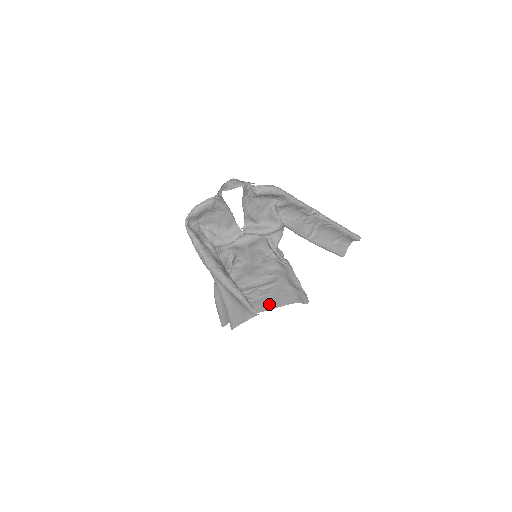
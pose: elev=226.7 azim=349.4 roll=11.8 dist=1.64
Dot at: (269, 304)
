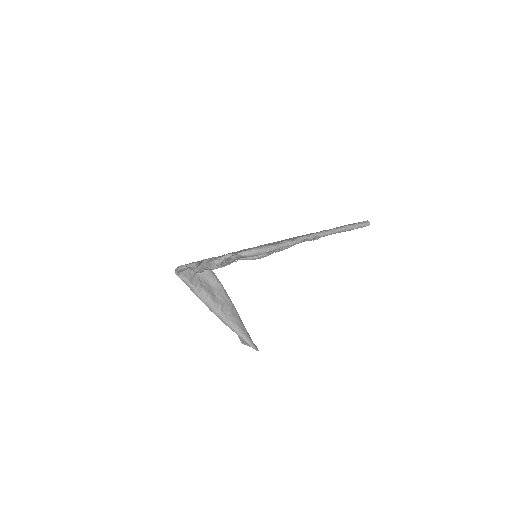
Dot at: occluded
